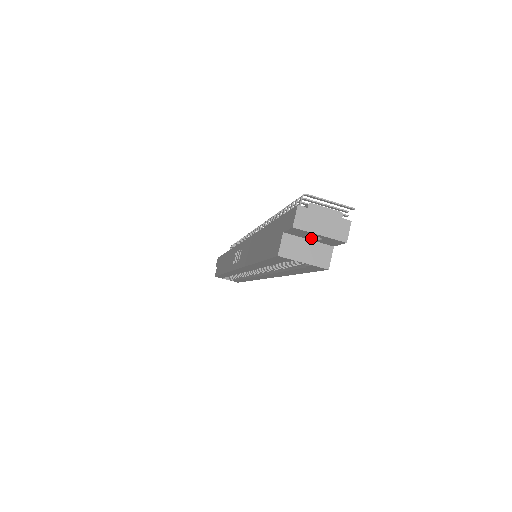
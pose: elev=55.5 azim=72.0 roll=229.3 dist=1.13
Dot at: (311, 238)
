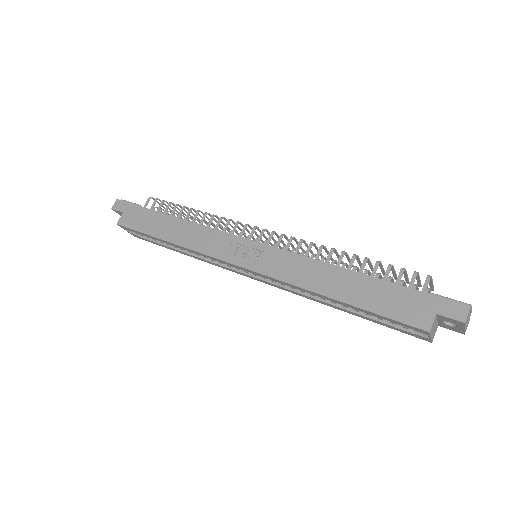
Dot at: (443, 322)
